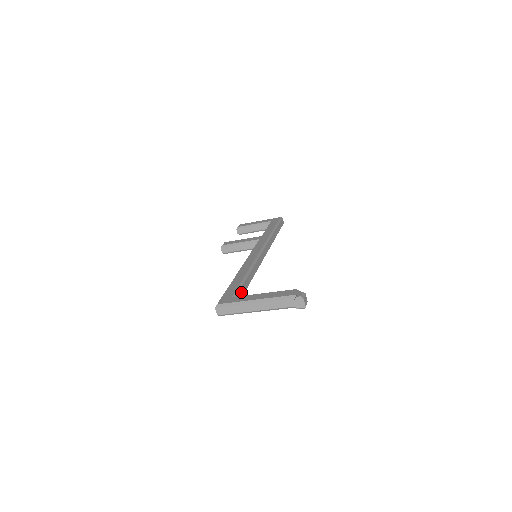
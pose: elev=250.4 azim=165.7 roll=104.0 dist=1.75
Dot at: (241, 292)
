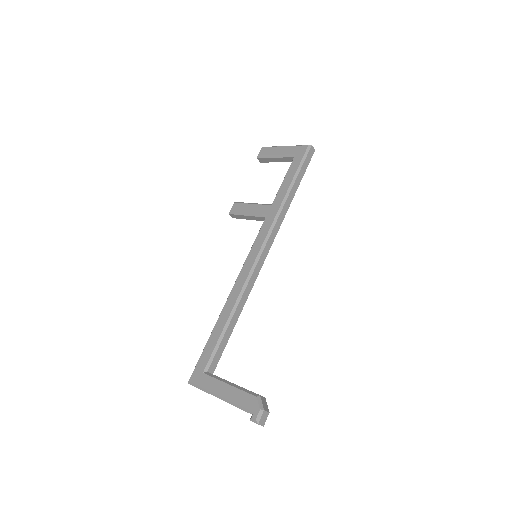
Dot at: (219, 353)
